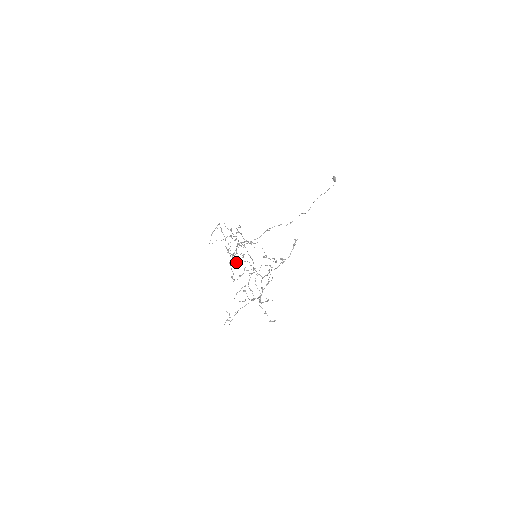
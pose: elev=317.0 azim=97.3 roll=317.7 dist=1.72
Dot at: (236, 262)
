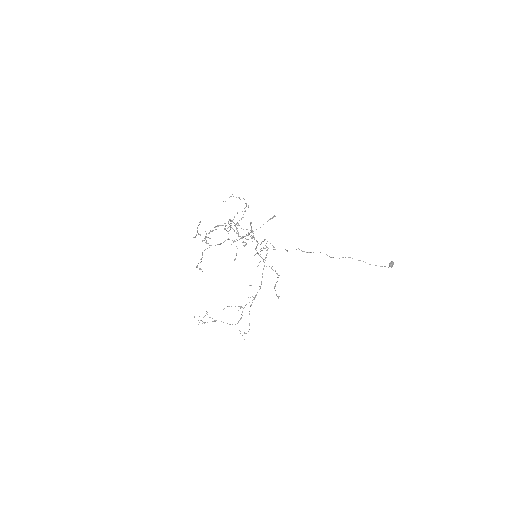
Dot at: occluded
